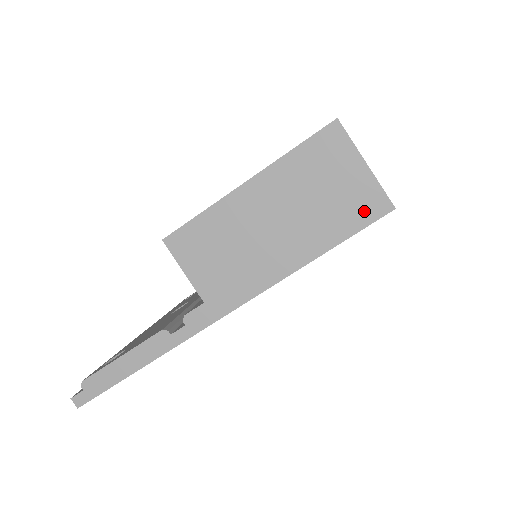
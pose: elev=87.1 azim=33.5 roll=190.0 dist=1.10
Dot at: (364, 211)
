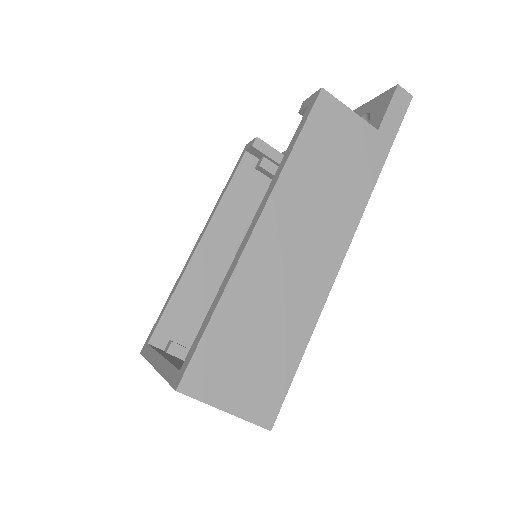
Dot at: occluded
